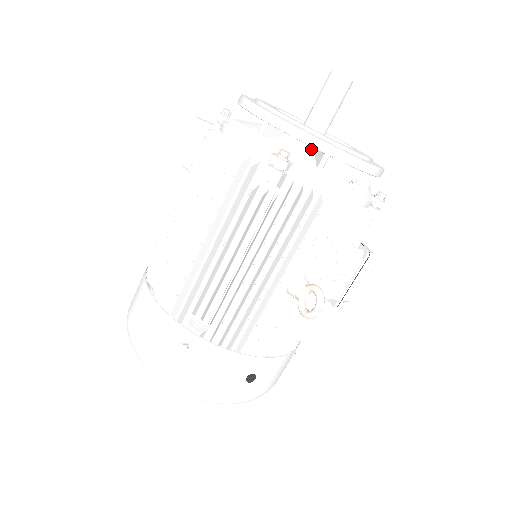
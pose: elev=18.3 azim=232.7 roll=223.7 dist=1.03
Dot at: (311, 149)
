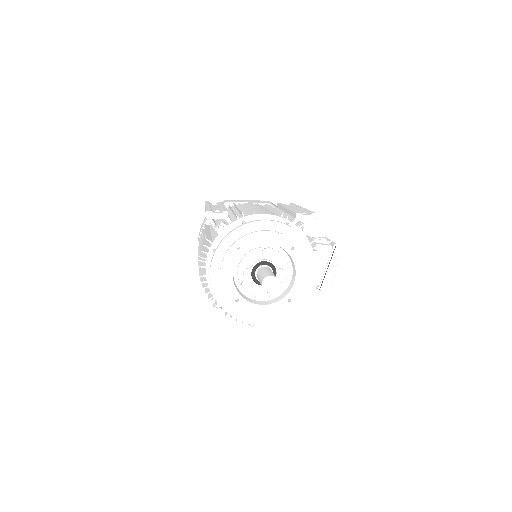
Dot at: occluded
